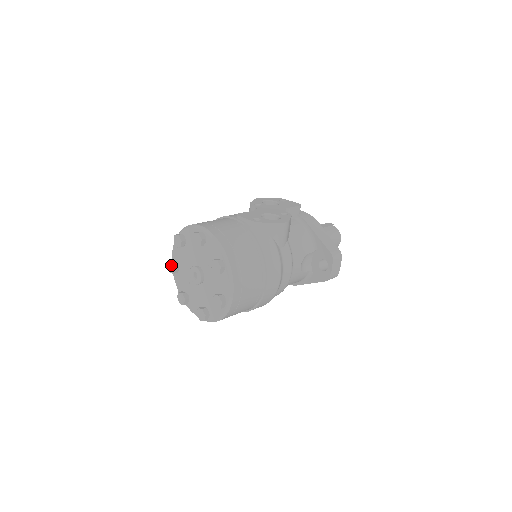
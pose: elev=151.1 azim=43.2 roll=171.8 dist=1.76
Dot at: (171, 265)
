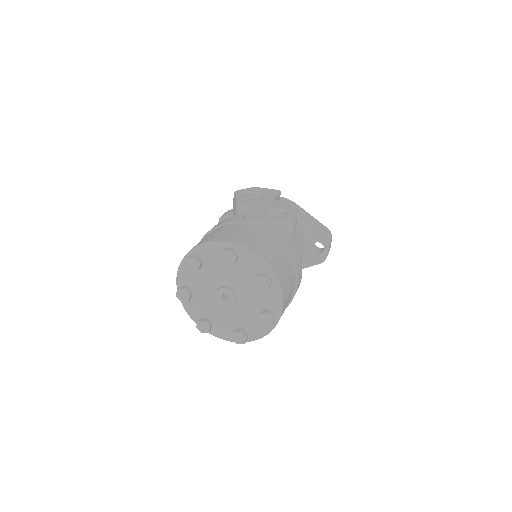
Dot at: (183, 293)
